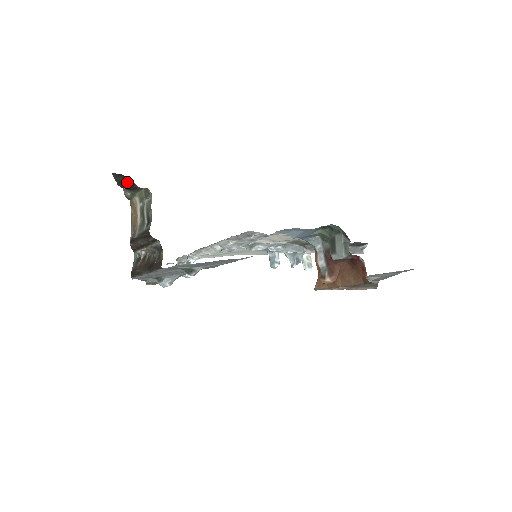
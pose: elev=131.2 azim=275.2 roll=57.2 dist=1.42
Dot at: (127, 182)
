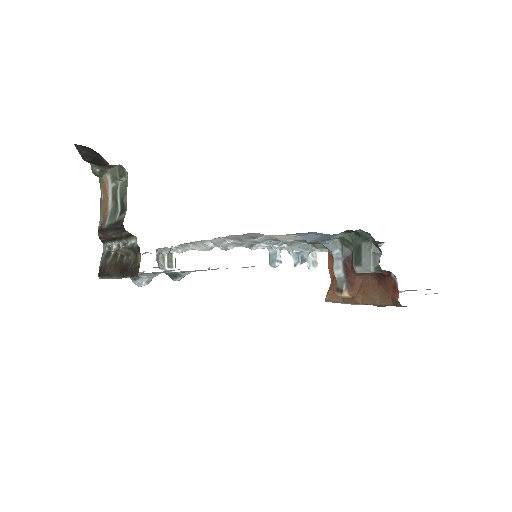
Dot at: (95, 157)
